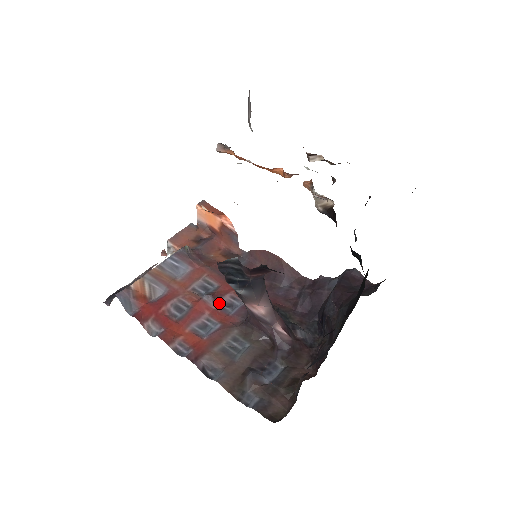
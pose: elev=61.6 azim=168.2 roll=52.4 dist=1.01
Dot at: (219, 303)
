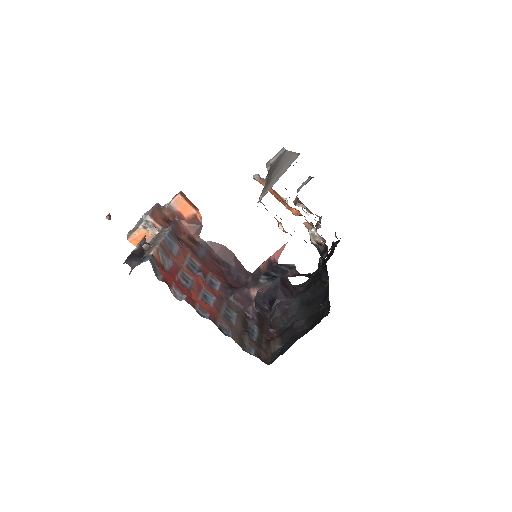
Dot at: (207, 280)
